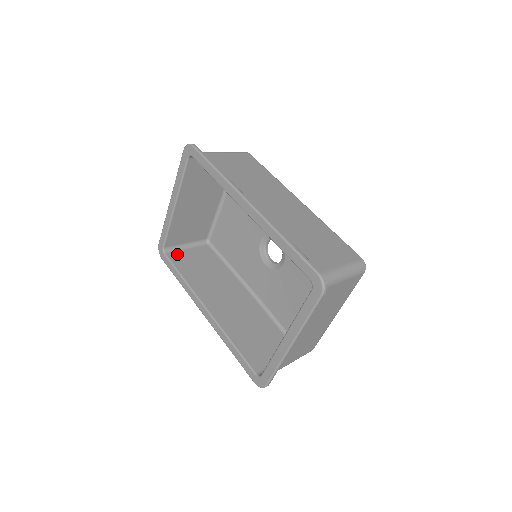
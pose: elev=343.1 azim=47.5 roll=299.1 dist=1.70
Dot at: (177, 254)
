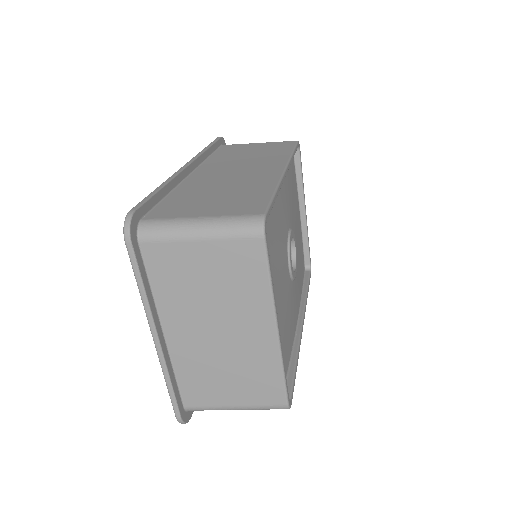
Dot at: occluded
